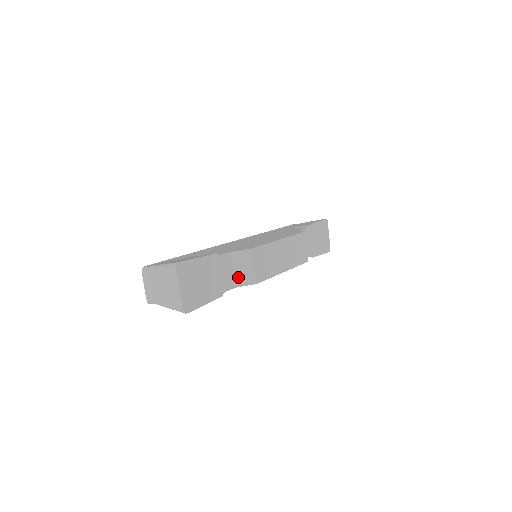
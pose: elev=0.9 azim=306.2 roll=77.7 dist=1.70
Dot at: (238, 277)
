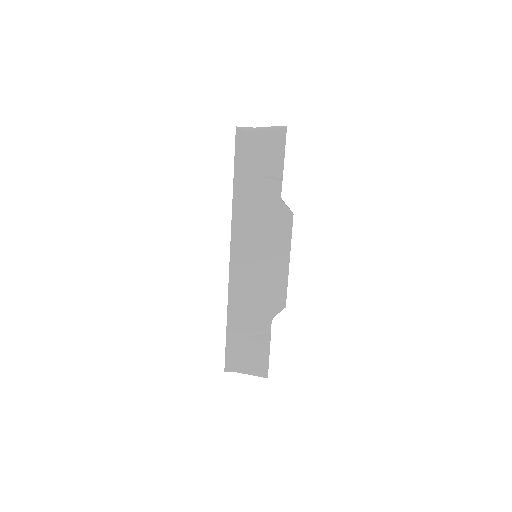
Dot at: occluded
